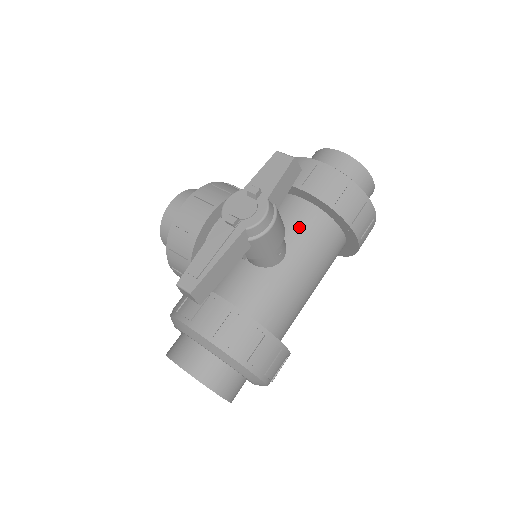
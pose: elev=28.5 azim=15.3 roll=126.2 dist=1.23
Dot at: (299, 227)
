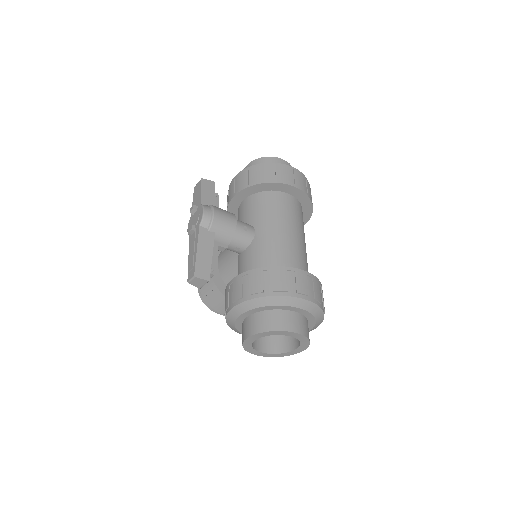
Dot at: (251, 212)
